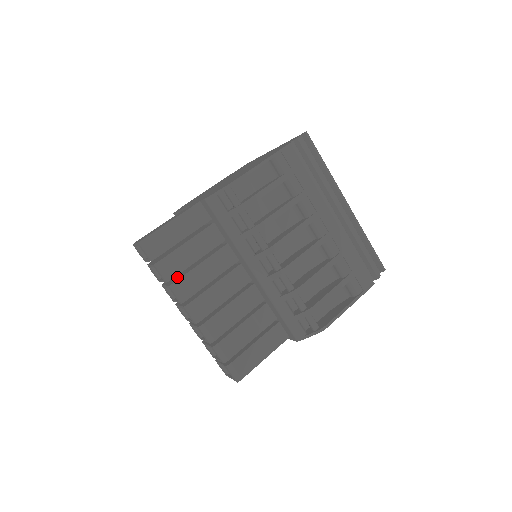
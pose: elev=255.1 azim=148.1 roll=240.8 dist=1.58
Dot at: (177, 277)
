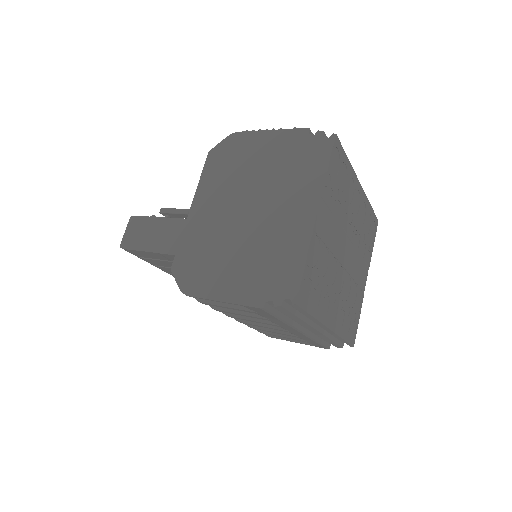
Dot at: occluded
